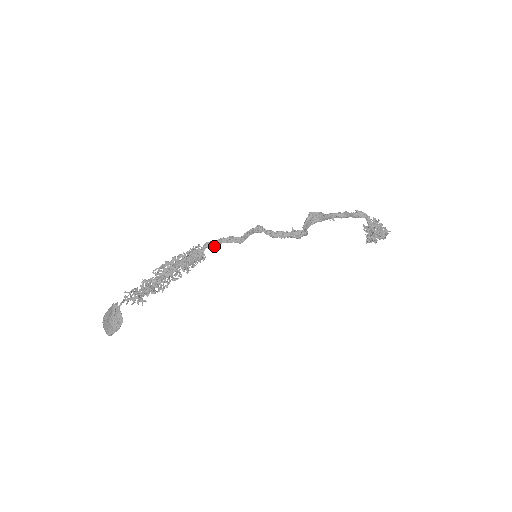
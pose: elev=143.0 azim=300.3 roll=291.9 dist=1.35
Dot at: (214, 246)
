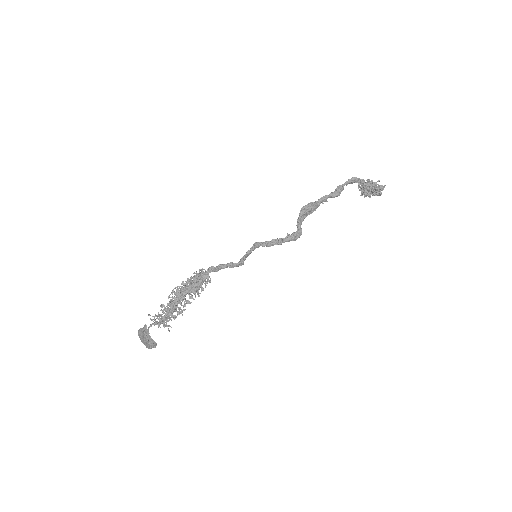
Dot at: (217, 271)
